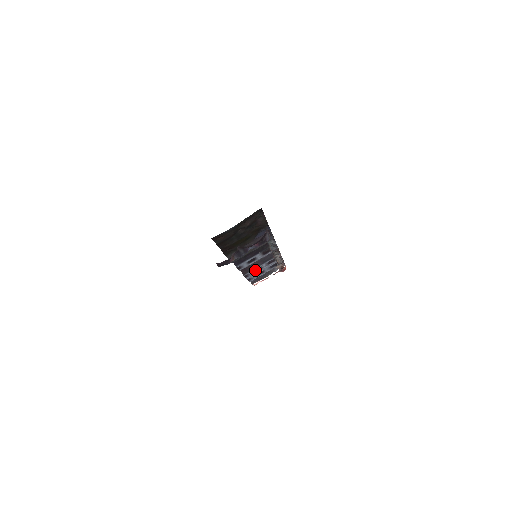
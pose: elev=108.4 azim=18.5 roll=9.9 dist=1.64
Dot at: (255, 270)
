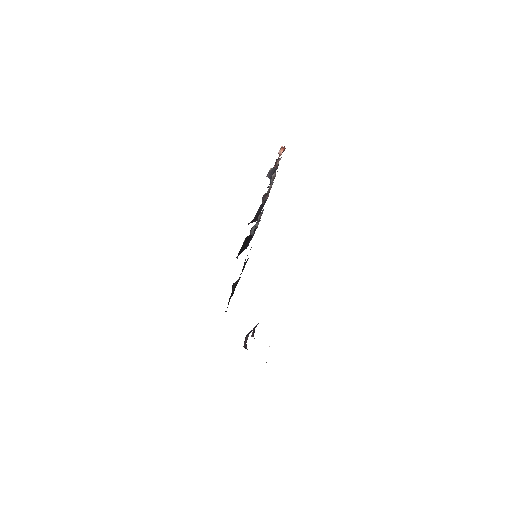
Dot at: occluded
